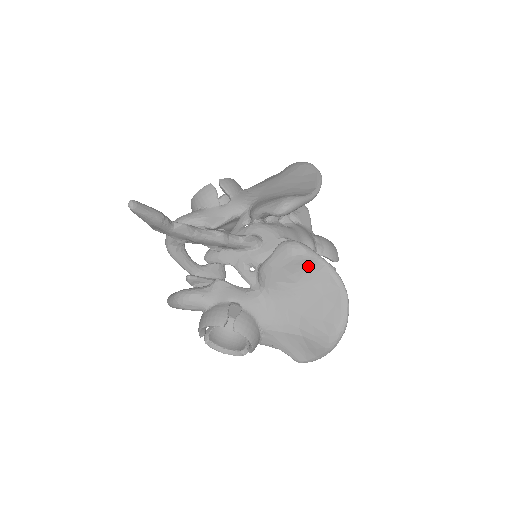
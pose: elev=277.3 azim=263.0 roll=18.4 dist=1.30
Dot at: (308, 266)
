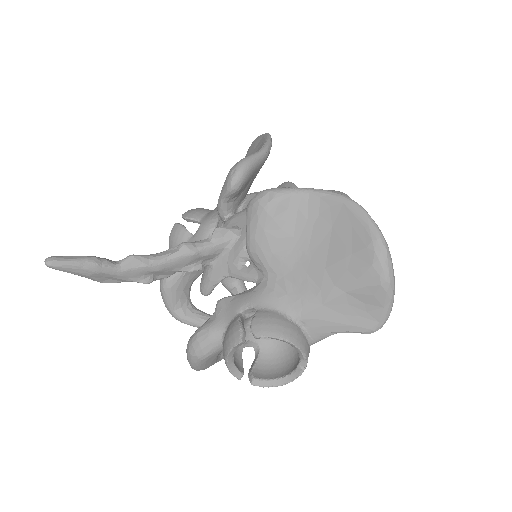
Dot at: (291, 208)
